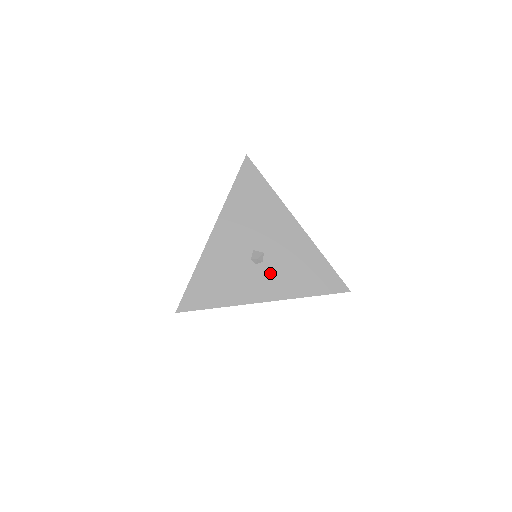
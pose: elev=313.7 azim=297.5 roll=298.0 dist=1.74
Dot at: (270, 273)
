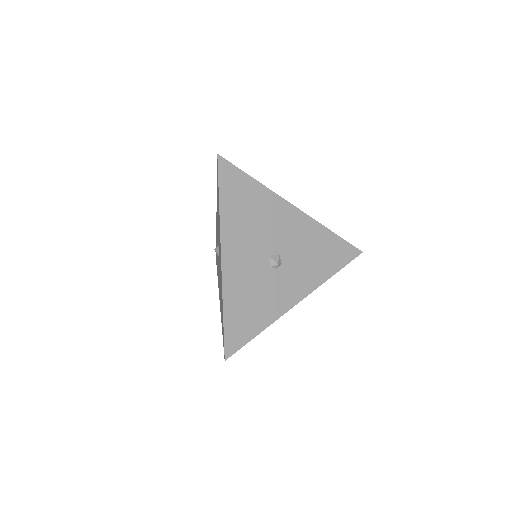
Dot at: (293, 271)
